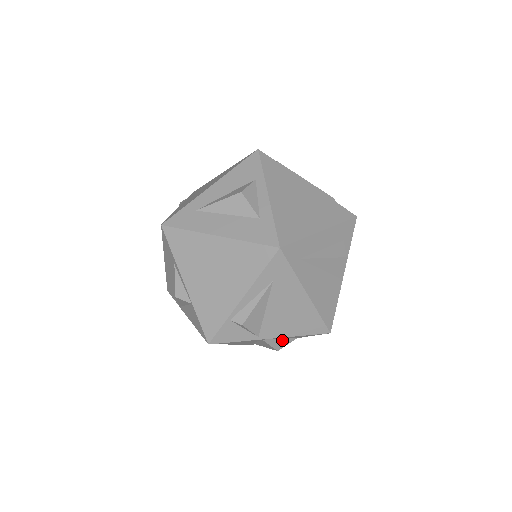
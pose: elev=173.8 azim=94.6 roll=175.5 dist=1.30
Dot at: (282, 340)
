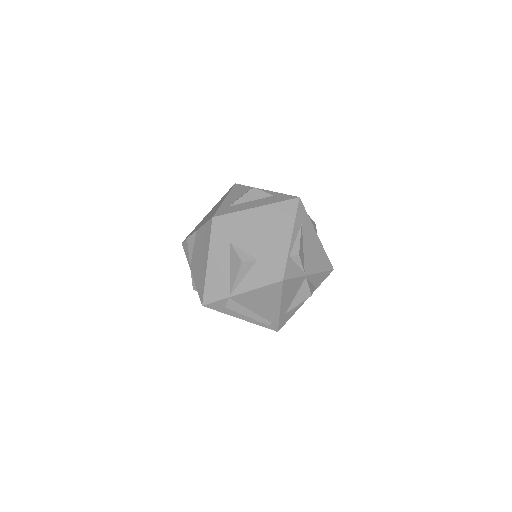
Dot at: (311, 285)
